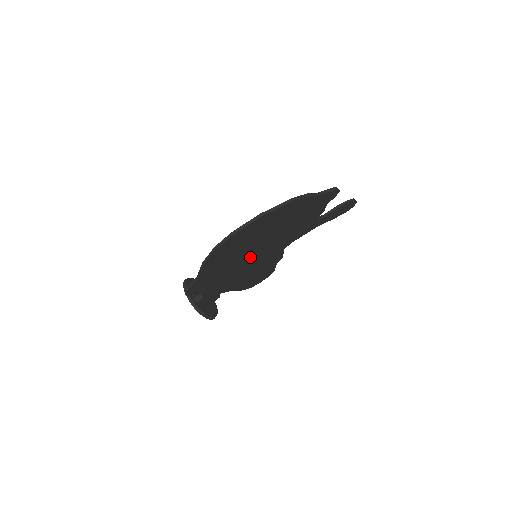
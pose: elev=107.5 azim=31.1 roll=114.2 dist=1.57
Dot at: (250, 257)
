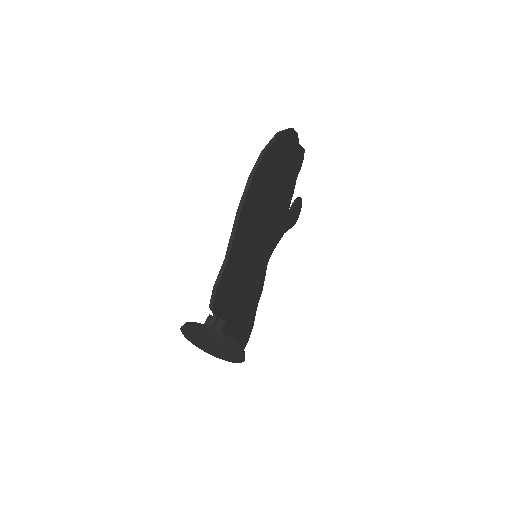
Dot at: (255, 250)
